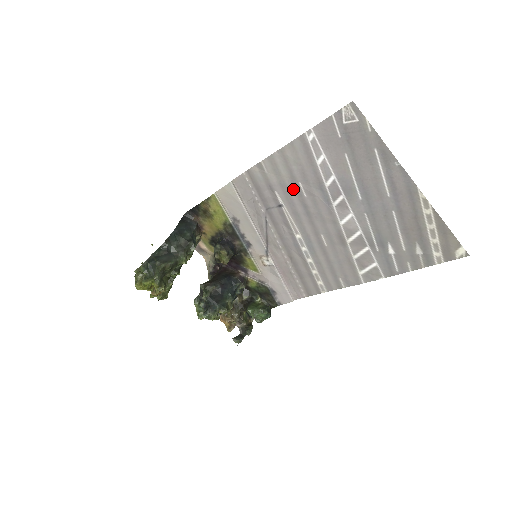
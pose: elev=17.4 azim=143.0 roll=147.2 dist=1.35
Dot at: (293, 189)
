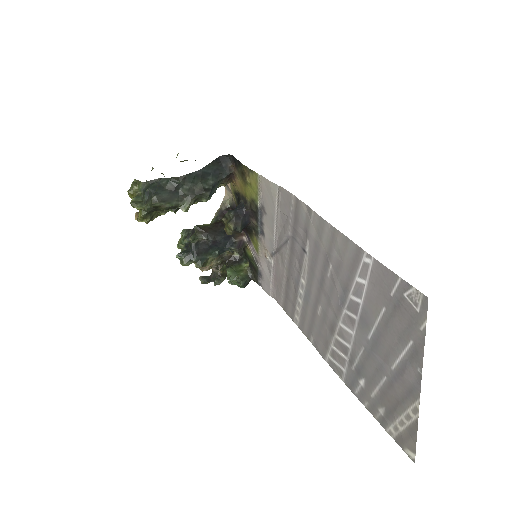
Dot at: (323, 259)
